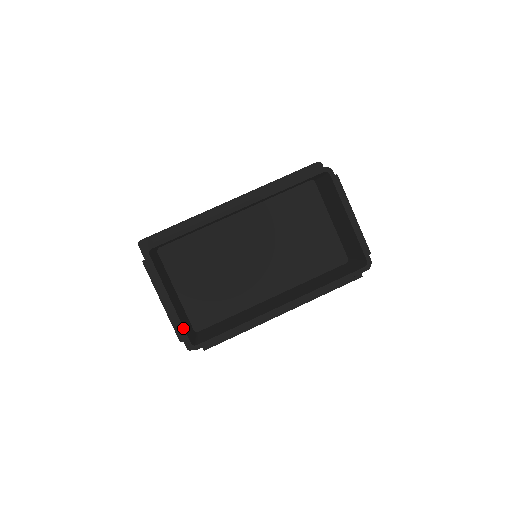
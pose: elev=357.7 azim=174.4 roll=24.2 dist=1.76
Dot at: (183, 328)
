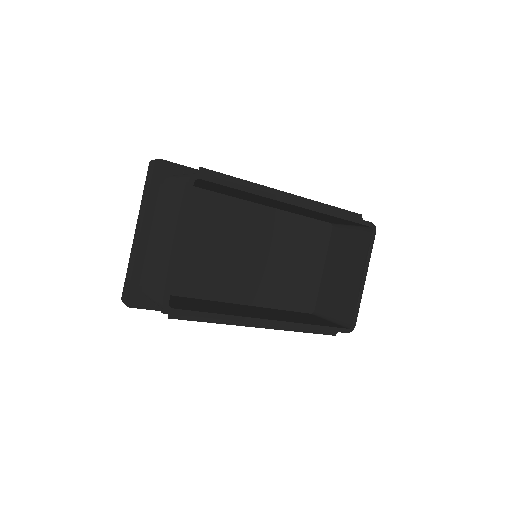
Dot at: (172, 281)
